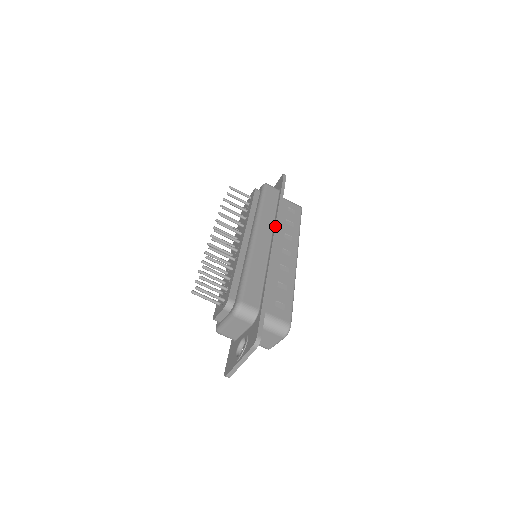
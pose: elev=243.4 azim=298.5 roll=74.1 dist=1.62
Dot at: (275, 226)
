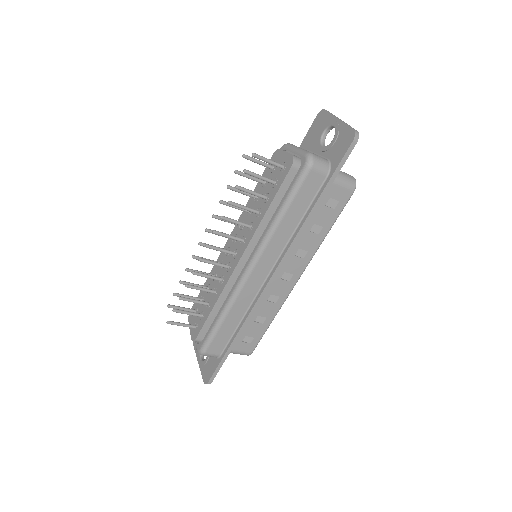
Dot at: (282, 258)
